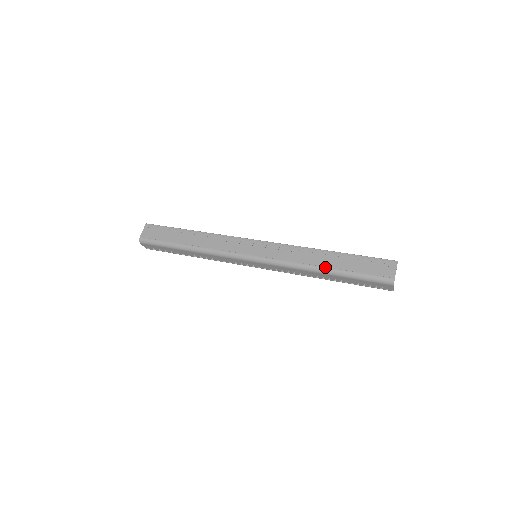
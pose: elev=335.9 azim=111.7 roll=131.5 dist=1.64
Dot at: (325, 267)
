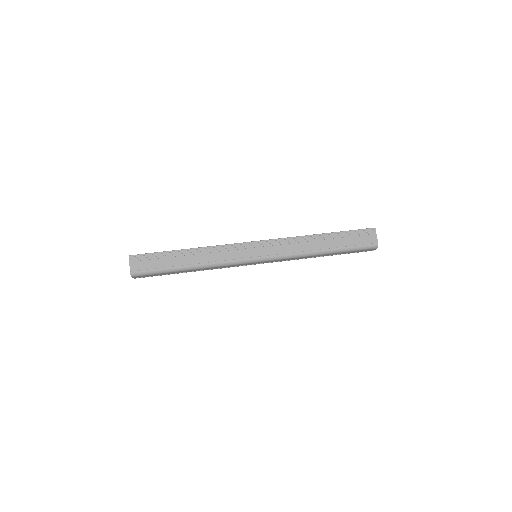
Dot at: (322, 249)
